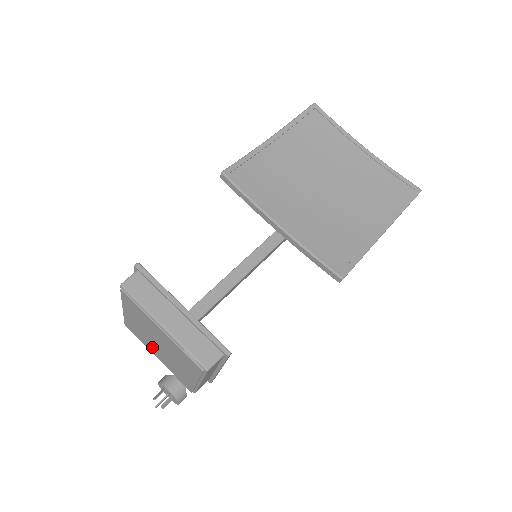
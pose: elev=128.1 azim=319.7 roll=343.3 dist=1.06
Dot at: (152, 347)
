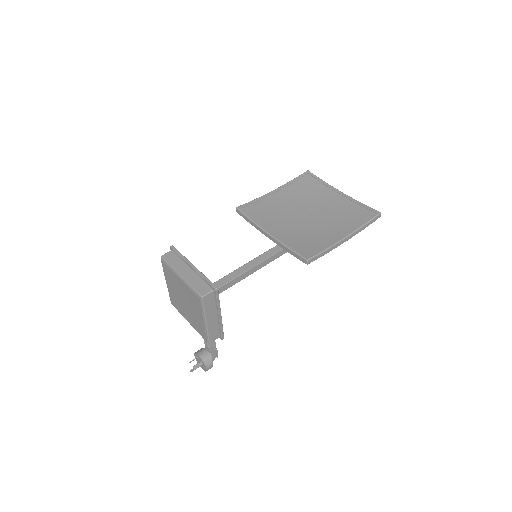
Dot at: (183, 310)
